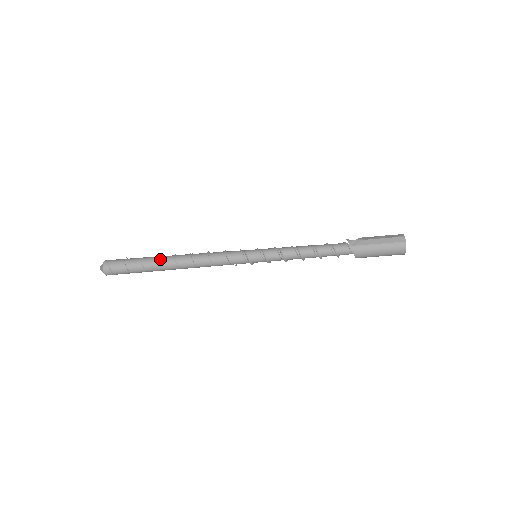
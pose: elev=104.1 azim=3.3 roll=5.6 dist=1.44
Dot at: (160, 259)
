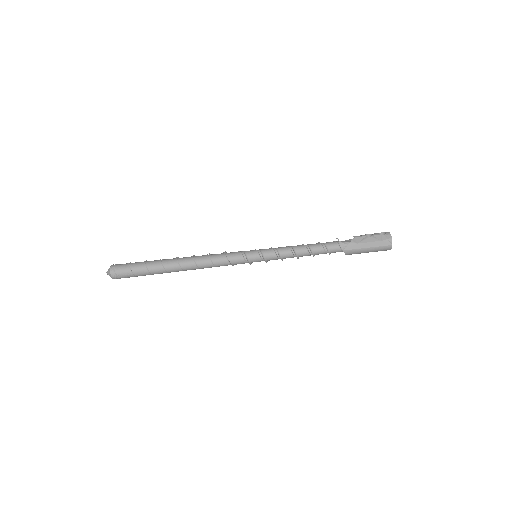
Dot at: (166, 267)
